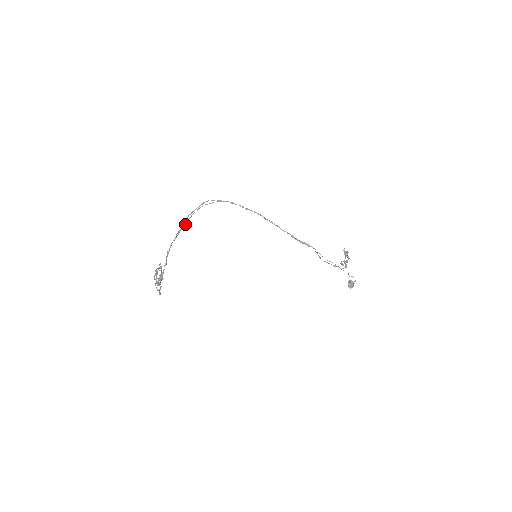
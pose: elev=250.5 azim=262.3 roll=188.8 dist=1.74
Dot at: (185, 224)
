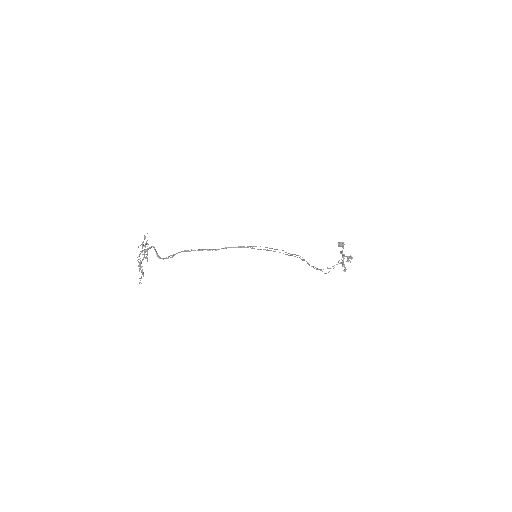
Dot at: (187, 250)
